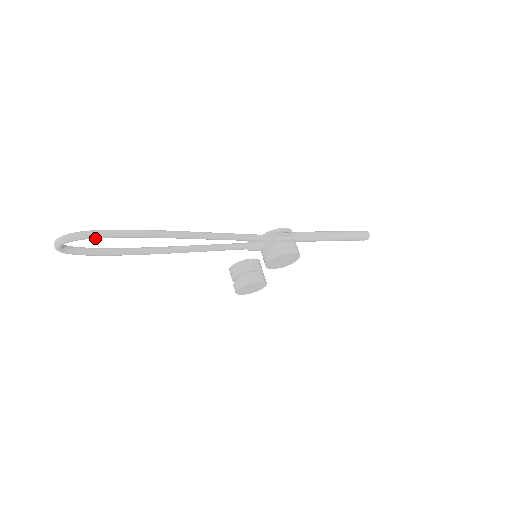
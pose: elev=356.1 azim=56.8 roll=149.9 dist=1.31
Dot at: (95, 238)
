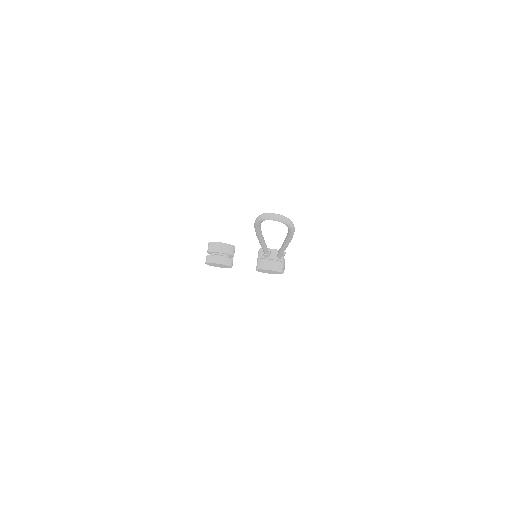
Dot at: (290, 229)
